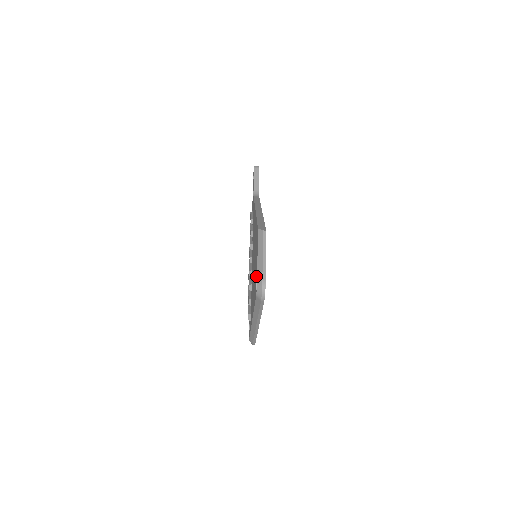
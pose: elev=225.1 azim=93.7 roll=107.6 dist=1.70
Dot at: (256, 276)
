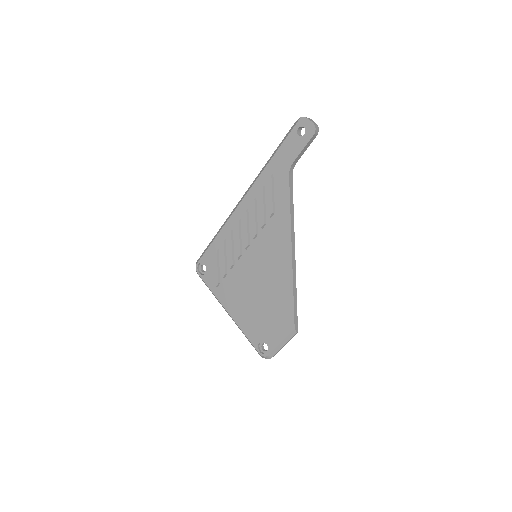
Dot at: (268, 344)
